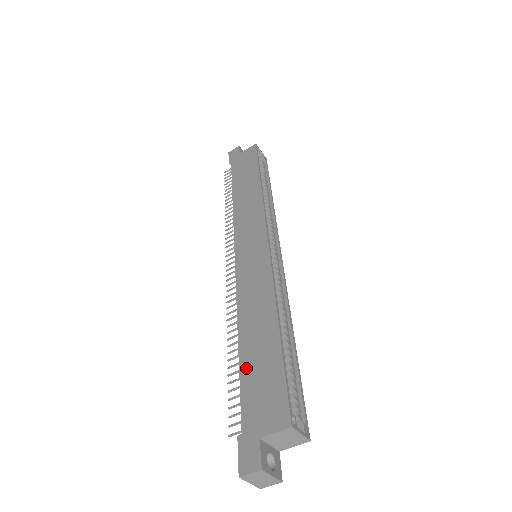
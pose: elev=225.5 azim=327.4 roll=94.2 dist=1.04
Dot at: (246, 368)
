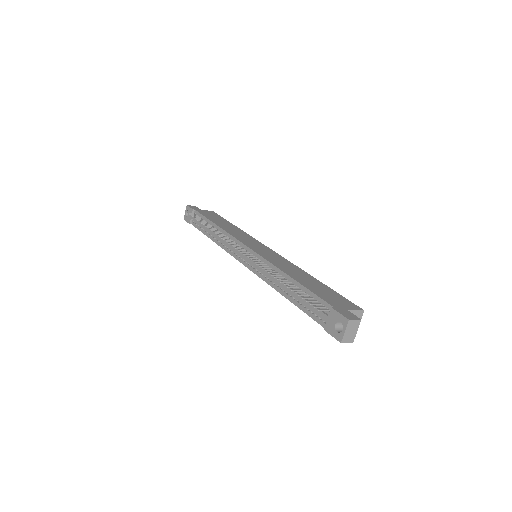
Dot at: (310, 287)
